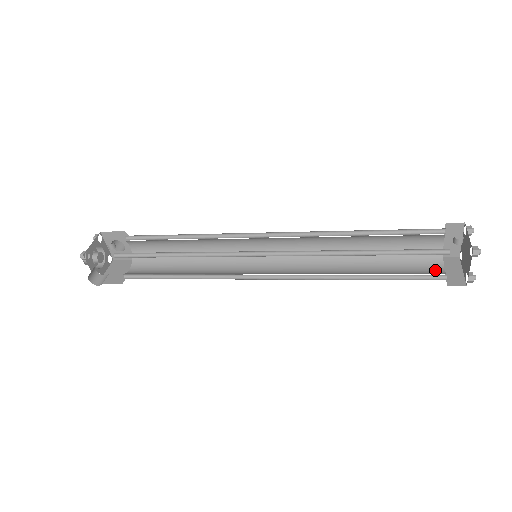
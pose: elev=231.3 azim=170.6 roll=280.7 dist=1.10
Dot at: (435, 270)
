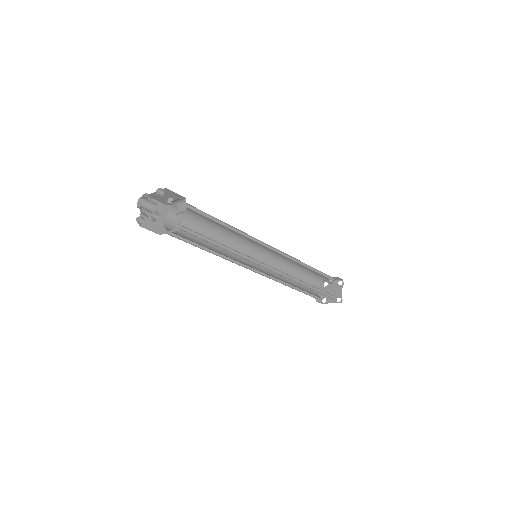
Dot at: occluded
